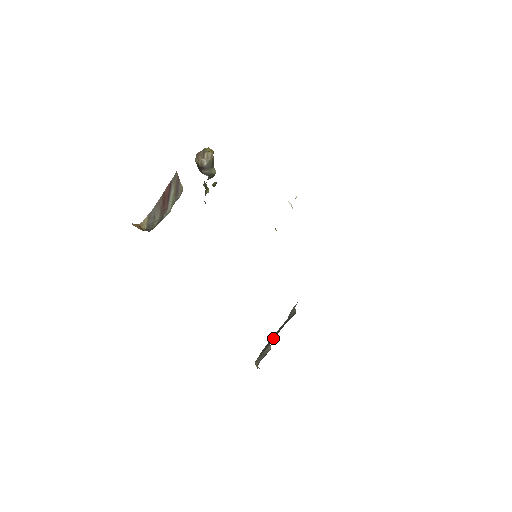
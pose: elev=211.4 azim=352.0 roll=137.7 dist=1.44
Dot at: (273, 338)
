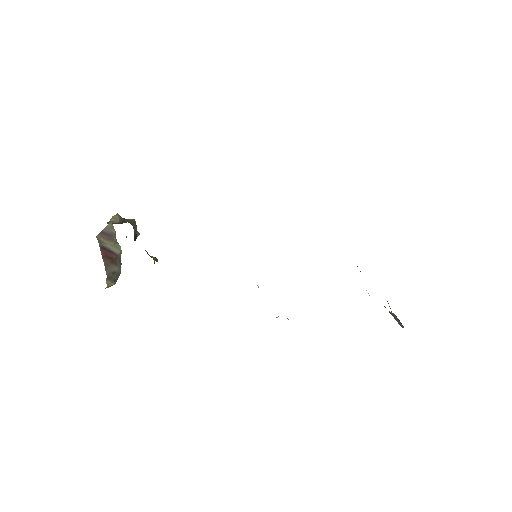
Dot at: occluded
